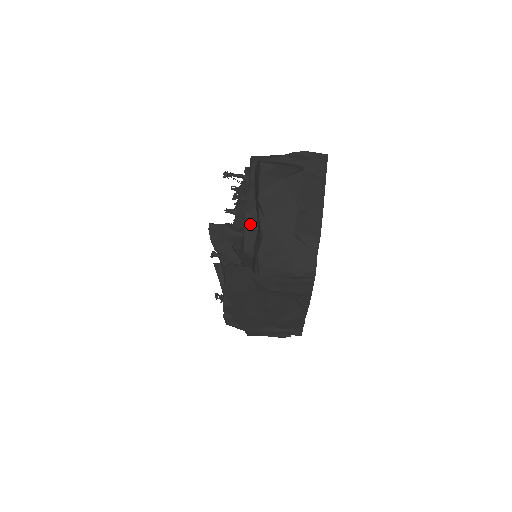
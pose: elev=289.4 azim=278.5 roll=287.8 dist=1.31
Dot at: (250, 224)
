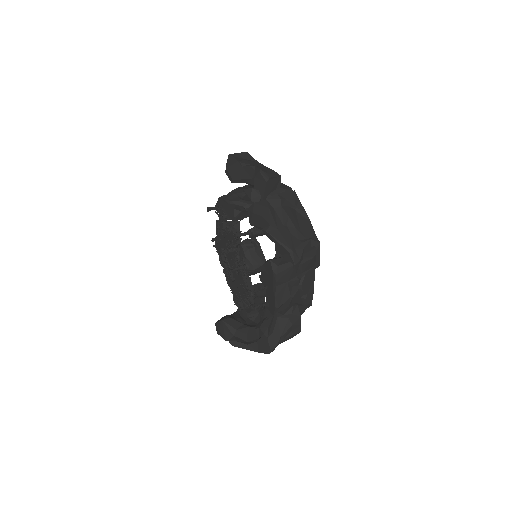
Dot at: (243, 188)
